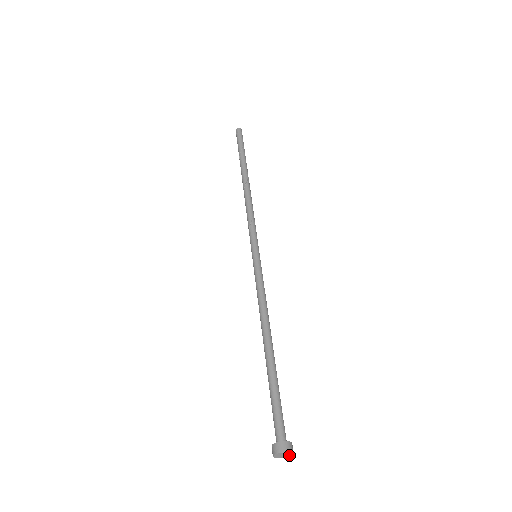
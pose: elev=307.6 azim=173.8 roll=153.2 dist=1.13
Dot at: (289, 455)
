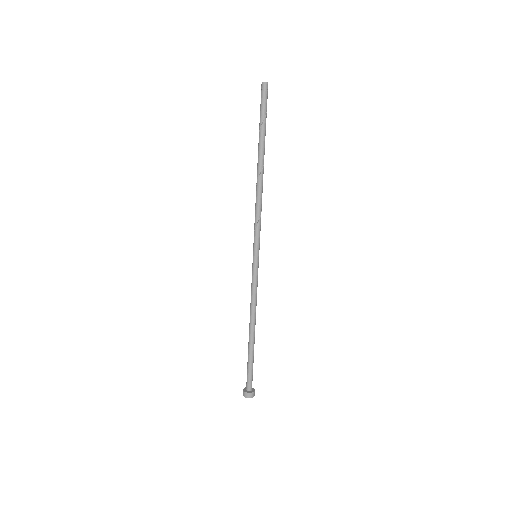
Dot at: occluded
